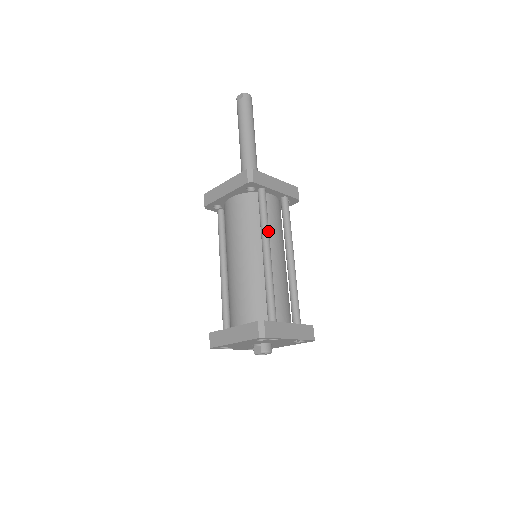
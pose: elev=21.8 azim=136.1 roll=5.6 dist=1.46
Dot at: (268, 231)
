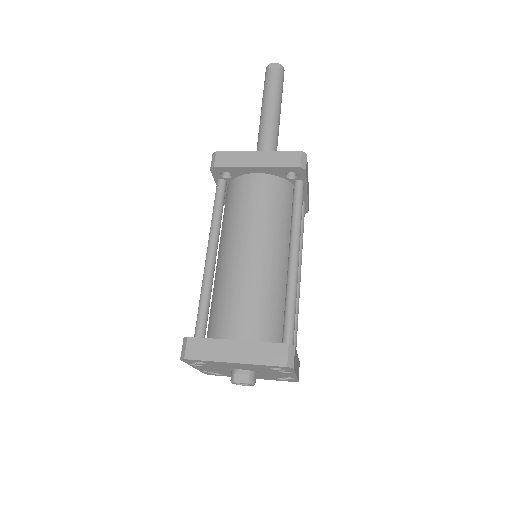
Dot at: (300, 234)
